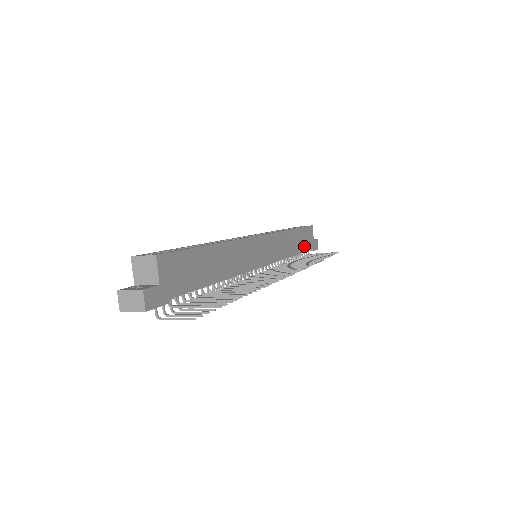
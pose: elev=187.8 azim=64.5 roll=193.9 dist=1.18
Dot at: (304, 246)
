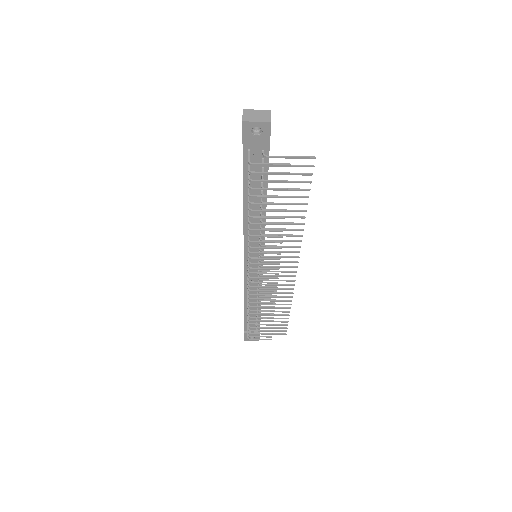
Dot at: occluded
